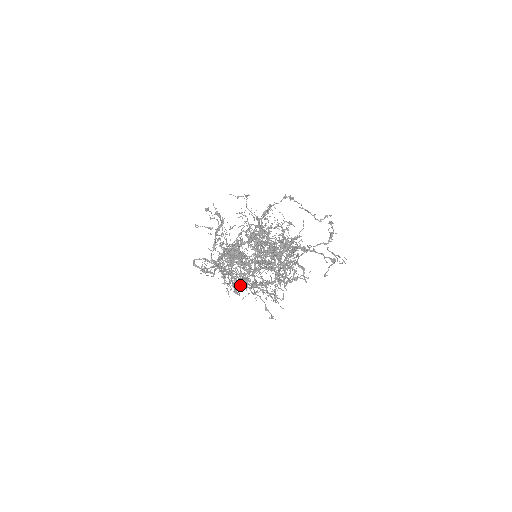
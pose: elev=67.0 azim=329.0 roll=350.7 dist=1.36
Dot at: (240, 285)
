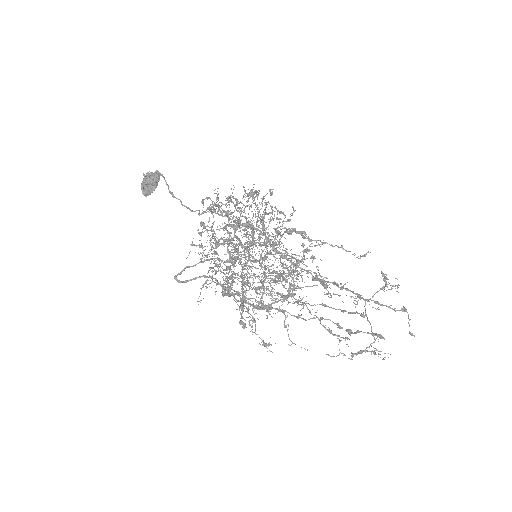
Dot at: occluded
